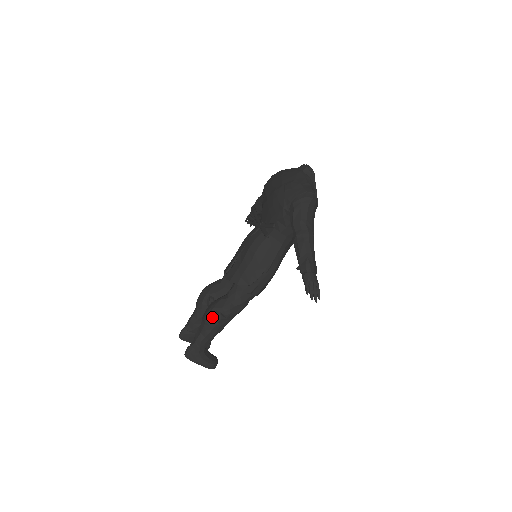
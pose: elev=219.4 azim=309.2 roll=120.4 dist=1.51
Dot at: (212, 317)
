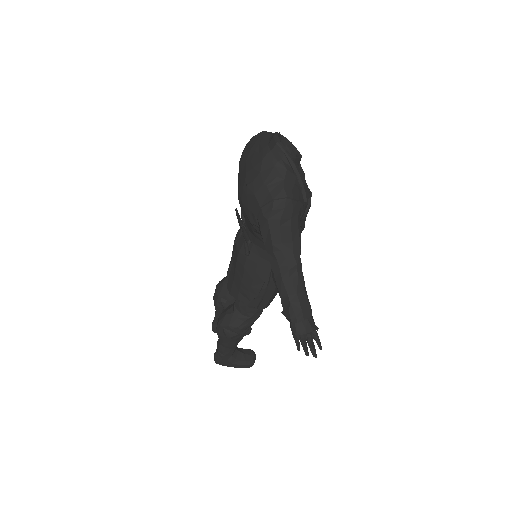
Dot at: (222, 334)
